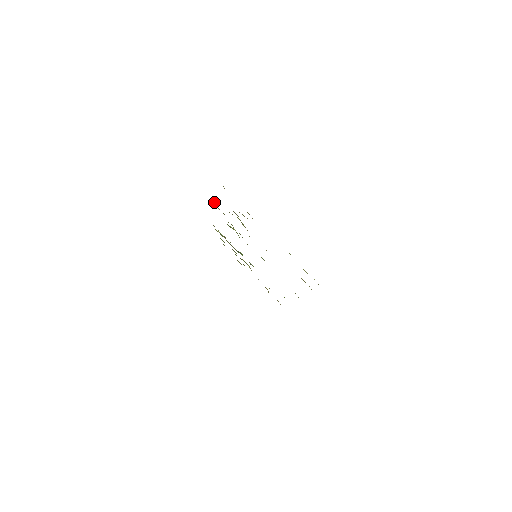
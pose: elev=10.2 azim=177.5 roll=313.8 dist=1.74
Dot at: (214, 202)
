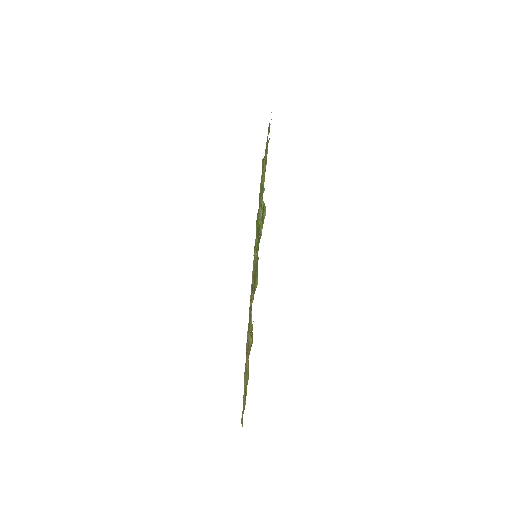
Dot at: occluded
